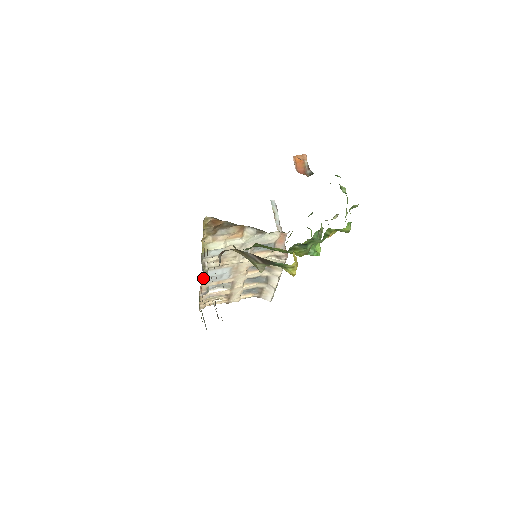
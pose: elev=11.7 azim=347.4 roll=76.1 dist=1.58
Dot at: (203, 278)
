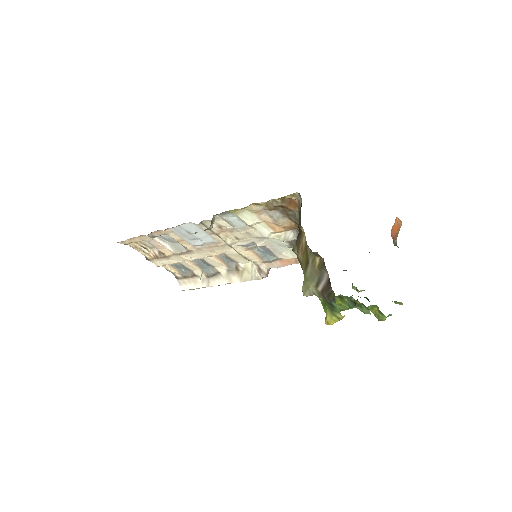
Dot at: (180, 226)
